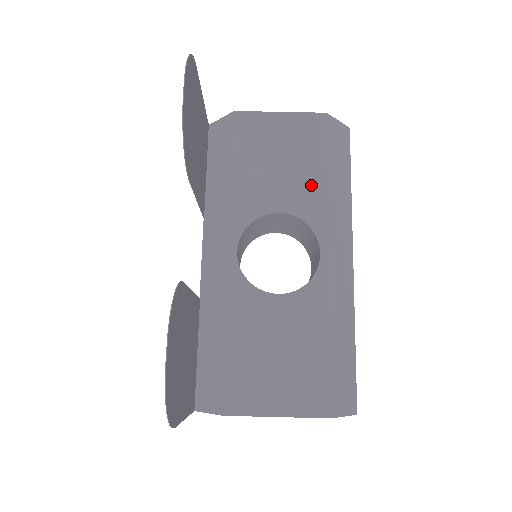
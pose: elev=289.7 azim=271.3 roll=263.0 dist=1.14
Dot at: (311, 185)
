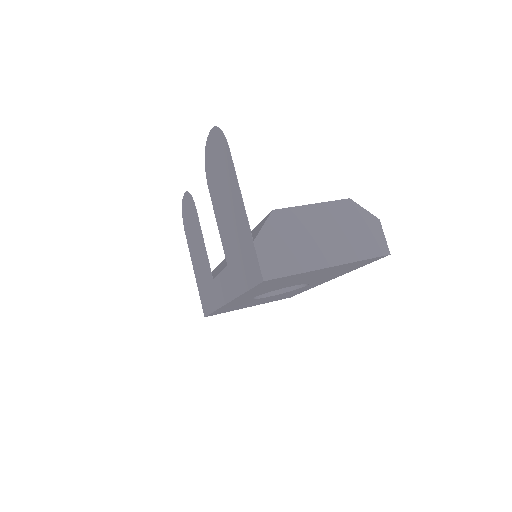
Dot at: occluded
